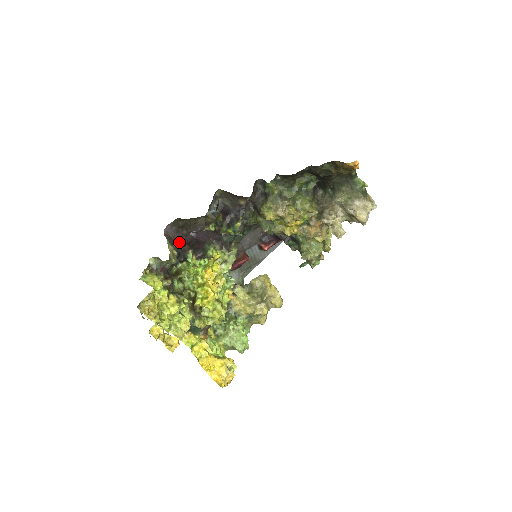
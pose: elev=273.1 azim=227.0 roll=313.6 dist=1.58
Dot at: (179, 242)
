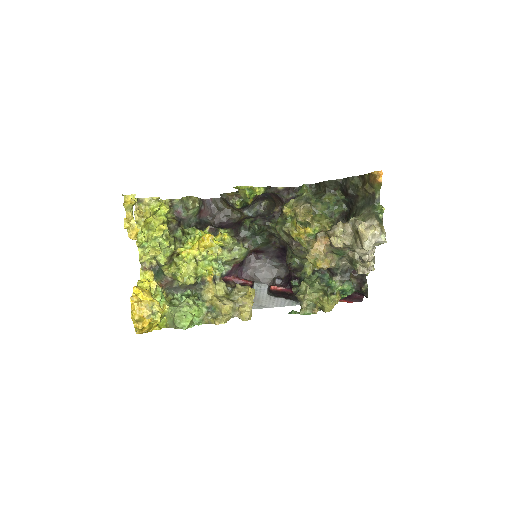
Dot at: (208, 220)
